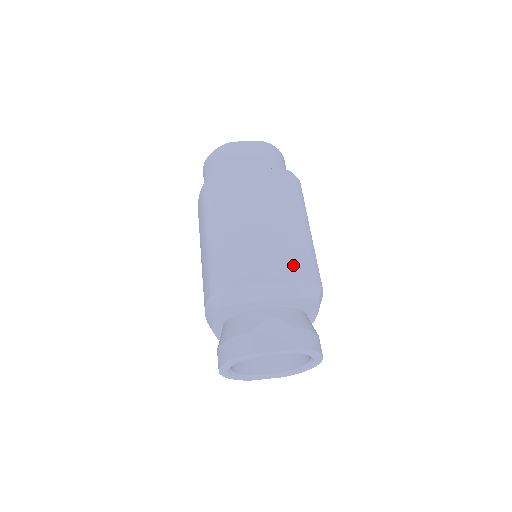
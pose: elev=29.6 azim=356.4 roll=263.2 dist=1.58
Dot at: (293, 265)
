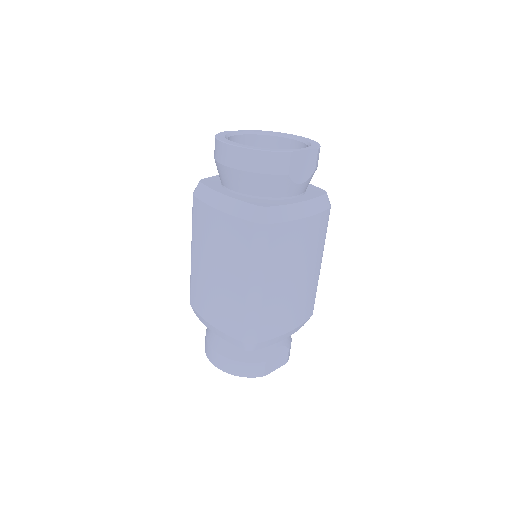
Dot at: (307, 308)
